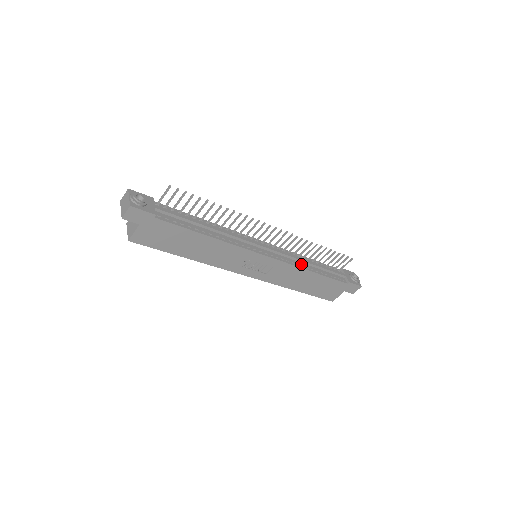
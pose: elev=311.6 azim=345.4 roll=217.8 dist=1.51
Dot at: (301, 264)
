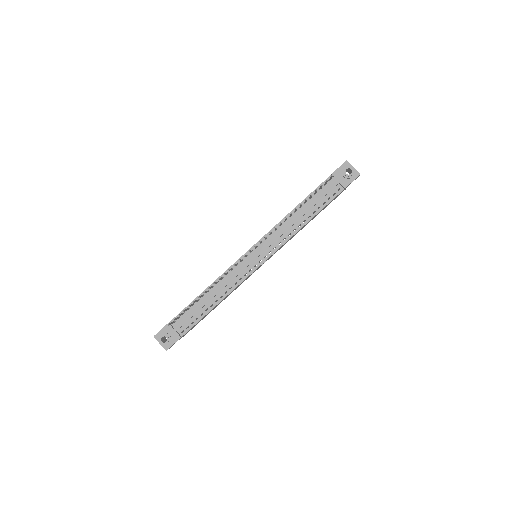
Dot at: (292, 229)
